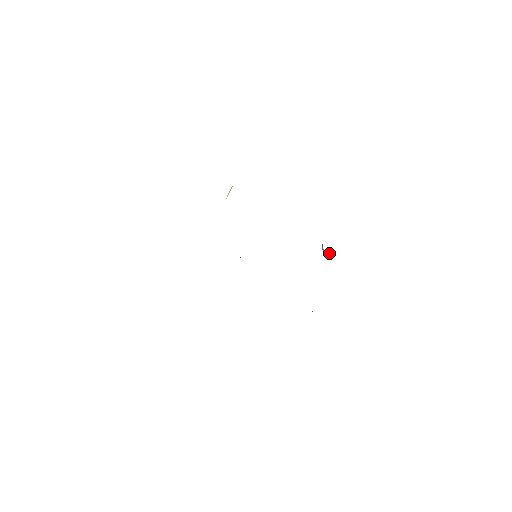
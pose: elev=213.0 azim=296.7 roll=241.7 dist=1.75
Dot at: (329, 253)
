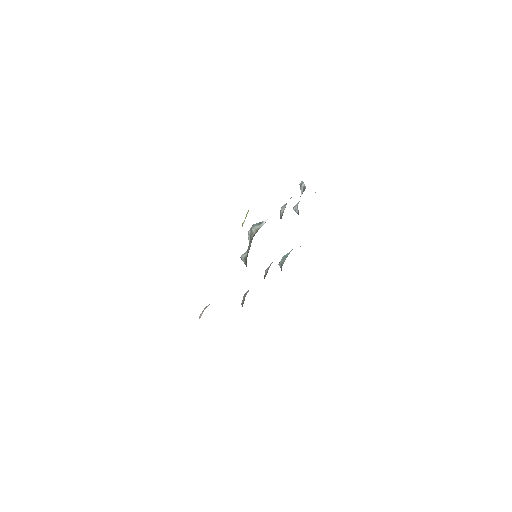
Dot at: occluded
